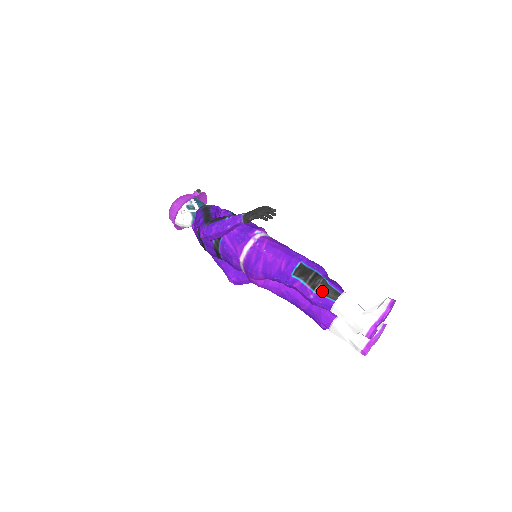
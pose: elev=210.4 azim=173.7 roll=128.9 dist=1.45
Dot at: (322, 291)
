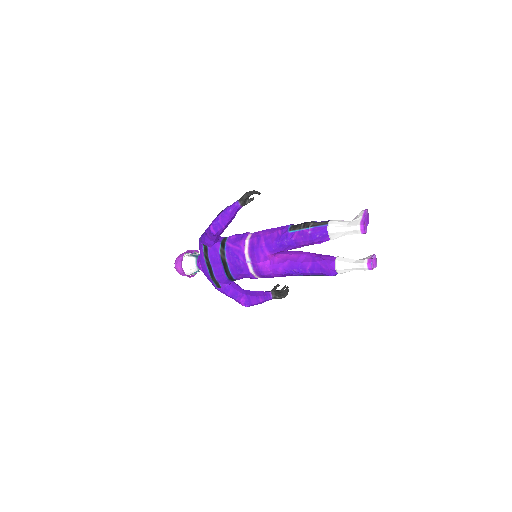
Dot at: (315, 225)
